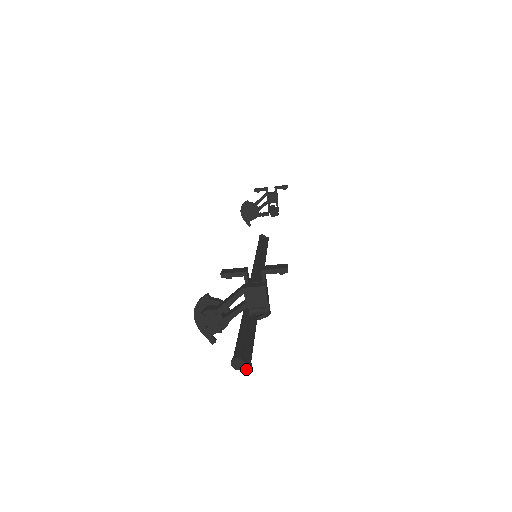
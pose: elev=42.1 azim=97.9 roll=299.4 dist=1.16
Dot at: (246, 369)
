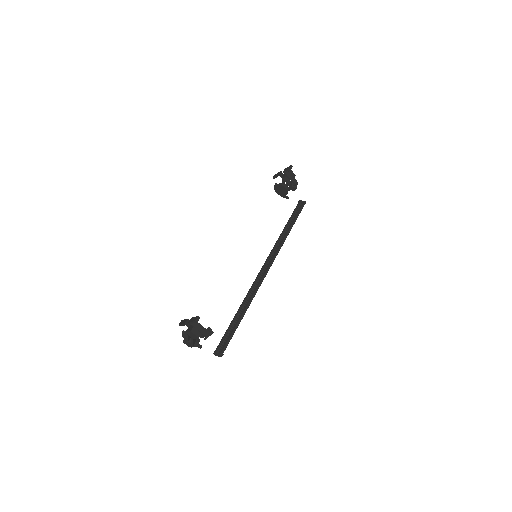
Dot at: (221, 356)
